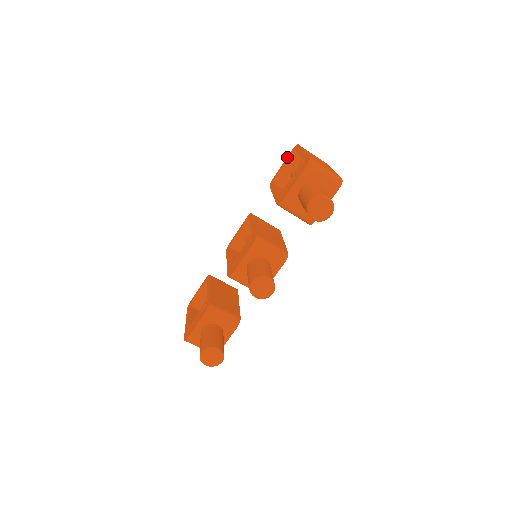
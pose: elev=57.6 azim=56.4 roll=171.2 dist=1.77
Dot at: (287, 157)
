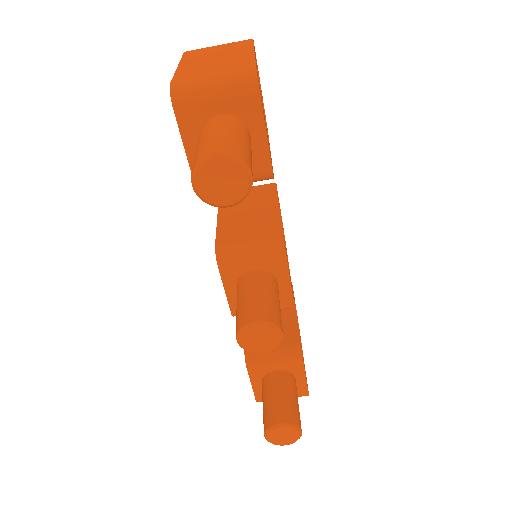
Dot at: occluded
